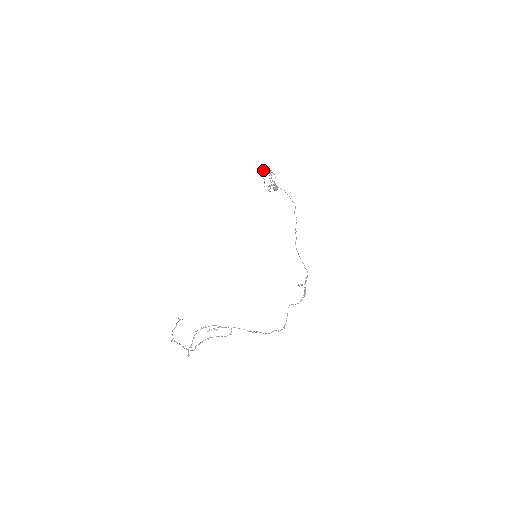
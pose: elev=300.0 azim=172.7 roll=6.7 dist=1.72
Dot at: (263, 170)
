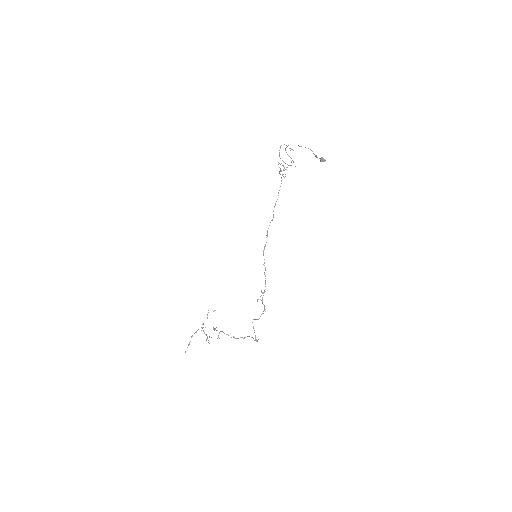
Dot at: (285, 148)
